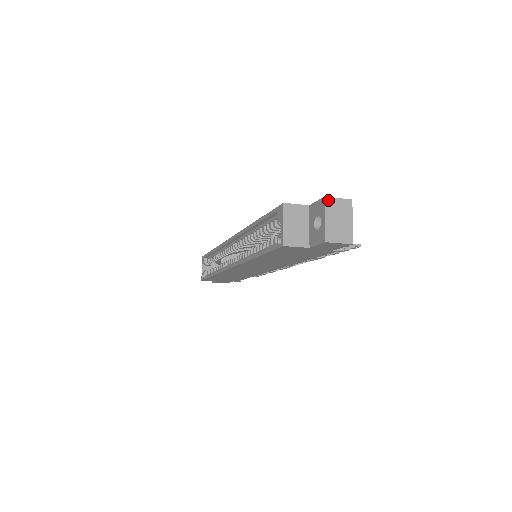
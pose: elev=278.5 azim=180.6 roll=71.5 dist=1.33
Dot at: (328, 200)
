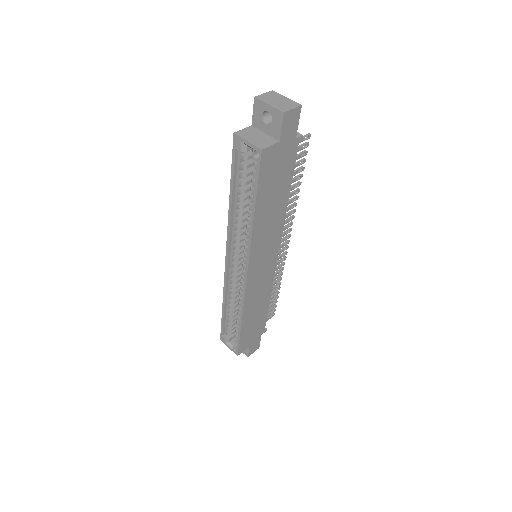
Dot at: (258, 97)
